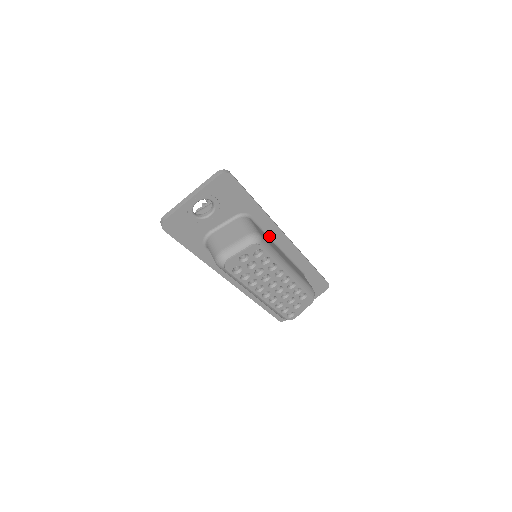
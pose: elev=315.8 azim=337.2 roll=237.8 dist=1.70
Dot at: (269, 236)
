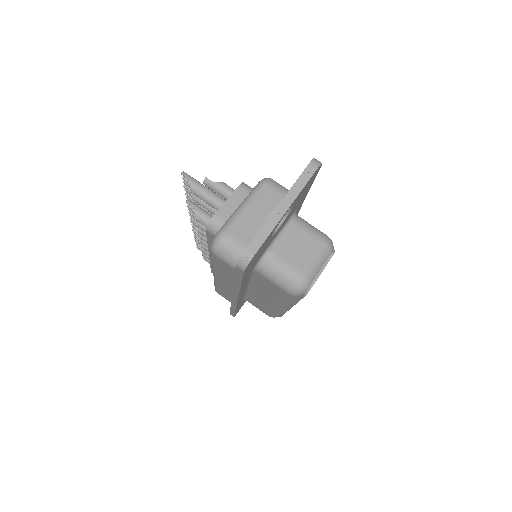
Dot at: occluded
